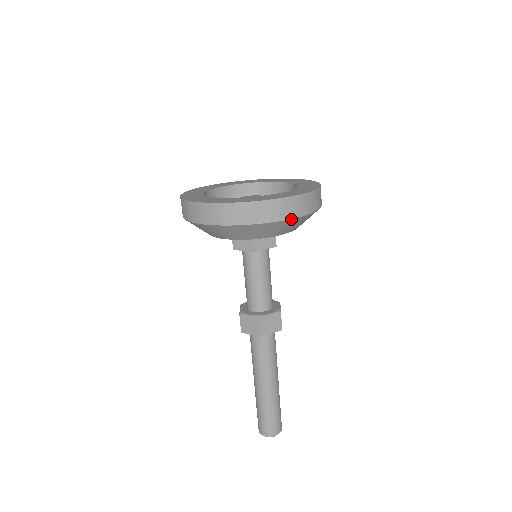
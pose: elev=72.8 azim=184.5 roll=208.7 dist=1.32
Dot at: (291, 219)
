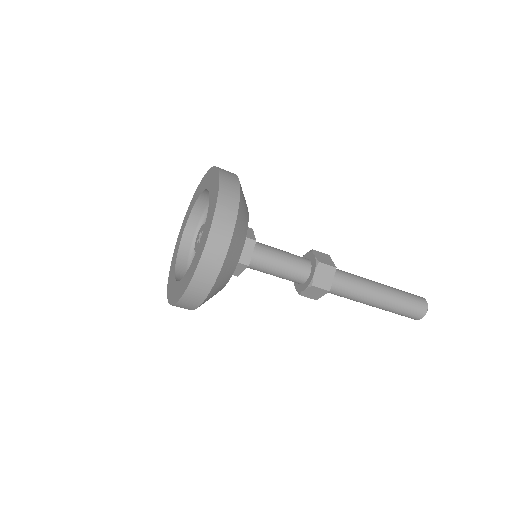
Dot at: (231, 239)
